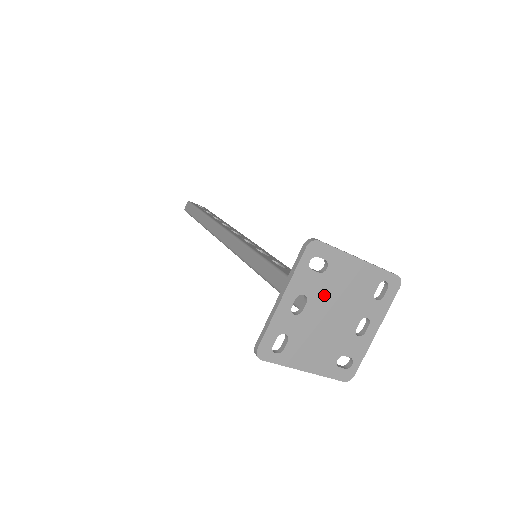
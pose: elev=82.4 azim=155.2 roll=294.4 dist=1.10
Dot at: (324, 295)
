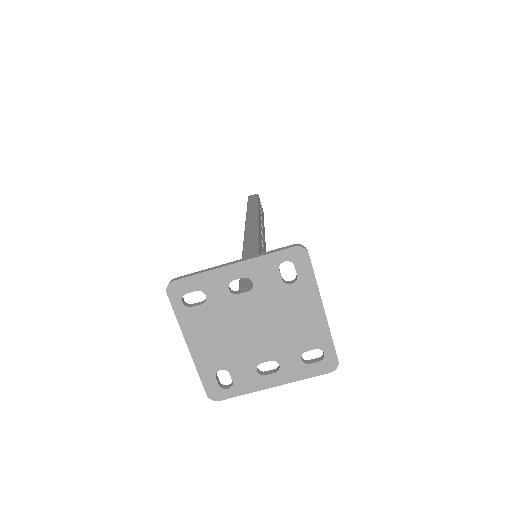
Dot at: (267, 302)
